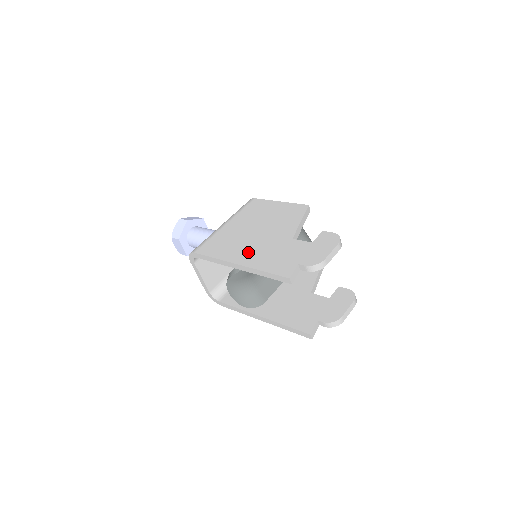
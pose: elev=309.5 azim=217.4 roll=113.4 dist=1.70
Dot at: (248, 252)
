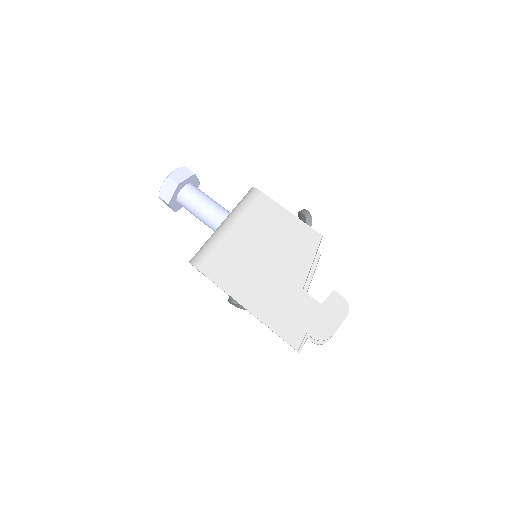
Dot at: (257, 294)
